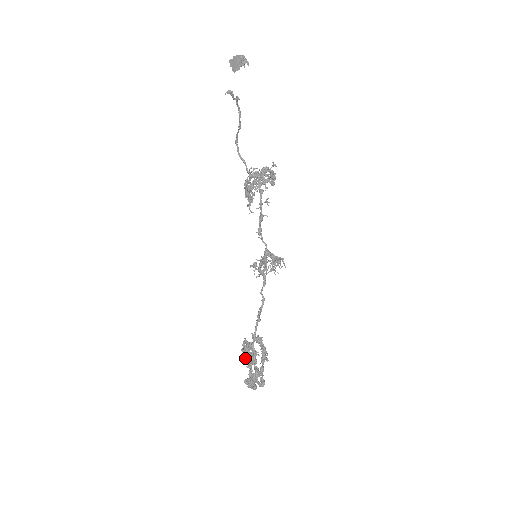
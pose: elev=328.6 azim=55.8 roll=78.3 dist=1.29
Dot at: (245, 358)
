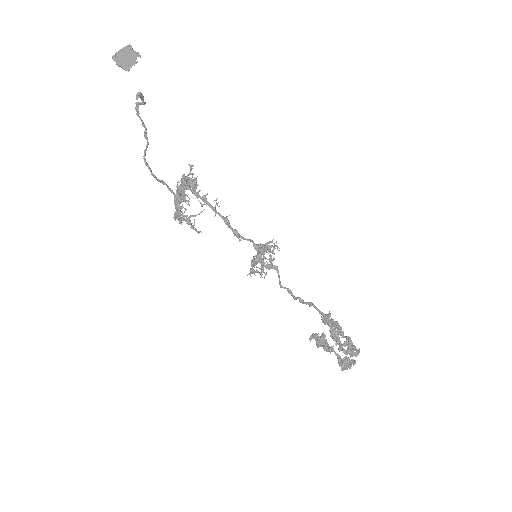
Dot at: (327, 349)
